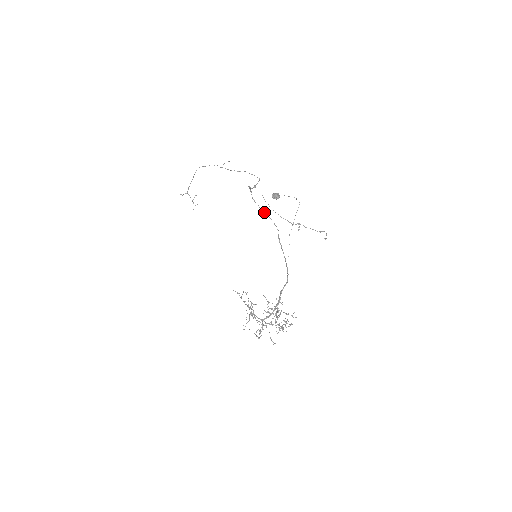
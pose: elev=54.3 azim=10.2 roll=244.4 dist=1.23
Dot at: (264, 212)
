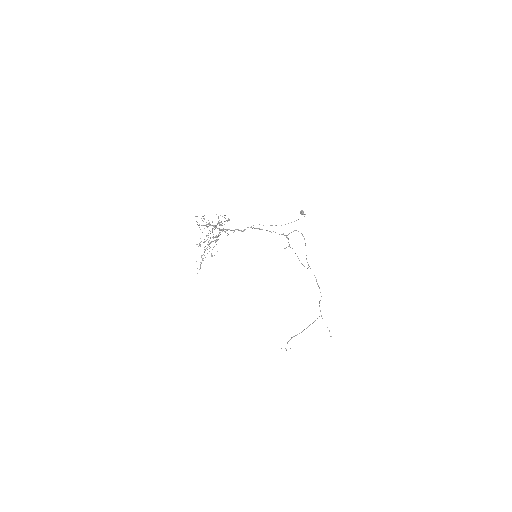
Dot at: occluded
